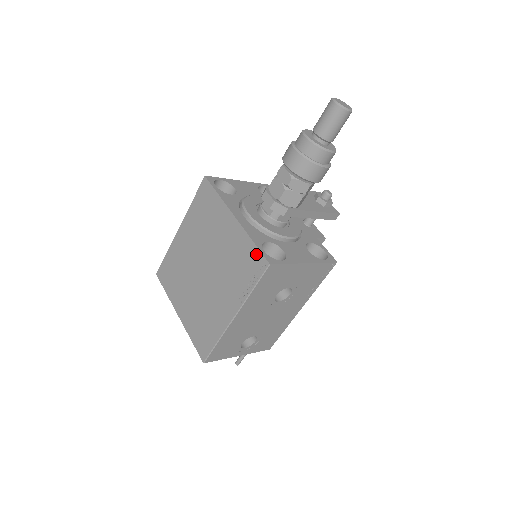
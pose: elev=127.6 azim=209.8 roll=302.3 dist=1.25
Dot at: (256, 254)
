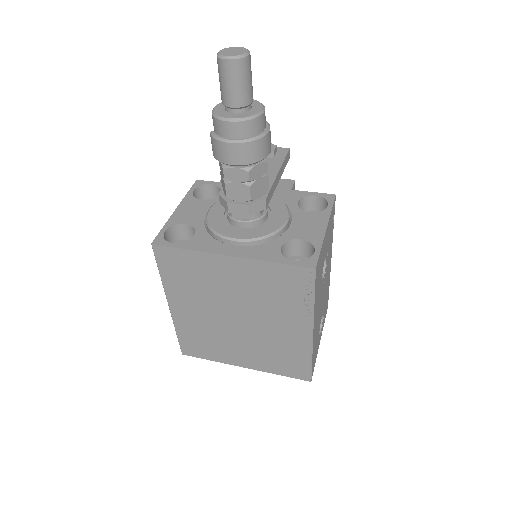
Dot at: (290, 271)
